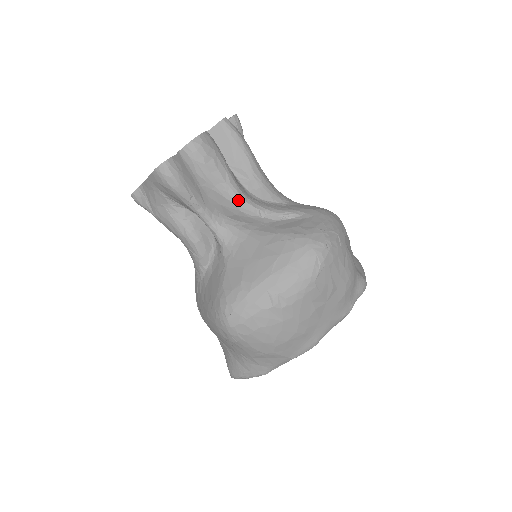
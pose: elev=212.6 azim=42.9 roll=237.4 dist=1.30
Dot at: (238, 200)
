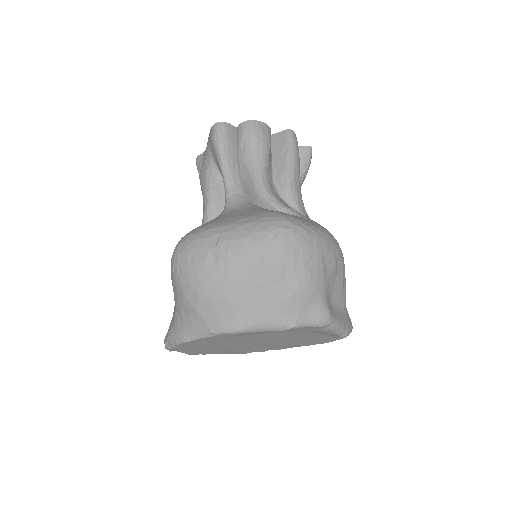
Dot at: (258, 179)
